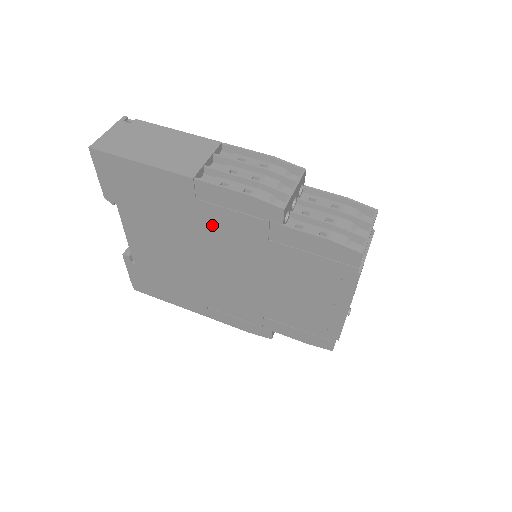
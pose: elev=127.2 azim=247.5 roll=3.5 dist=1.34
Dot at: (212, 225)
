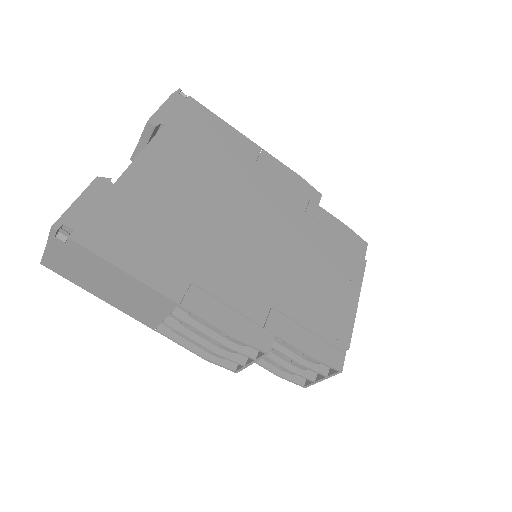
Dot at: occluded
